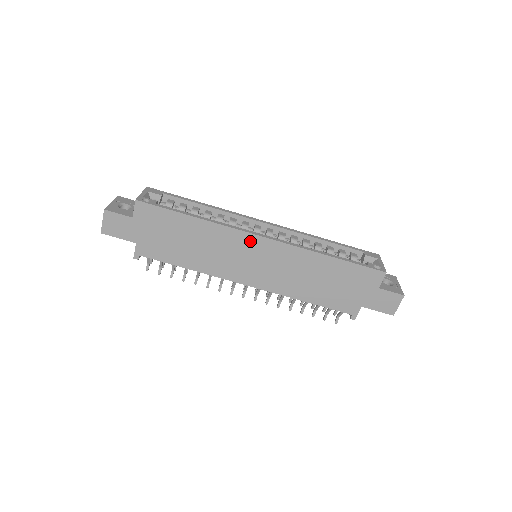
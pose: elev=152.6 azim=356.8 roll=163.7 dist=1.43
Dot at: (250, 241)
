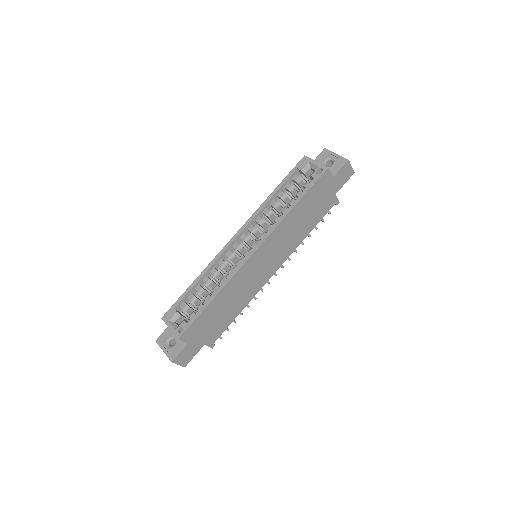
Dot at: (250, 263)
